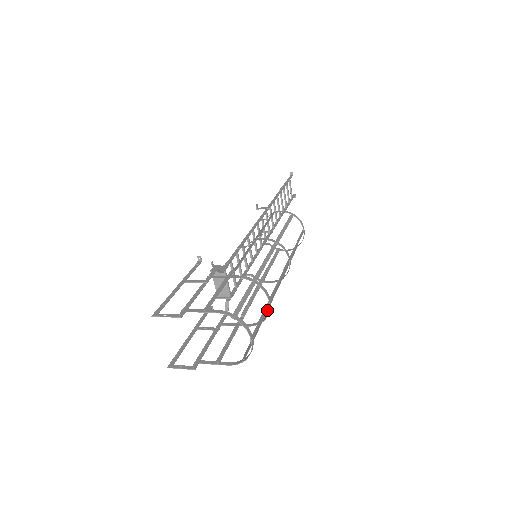
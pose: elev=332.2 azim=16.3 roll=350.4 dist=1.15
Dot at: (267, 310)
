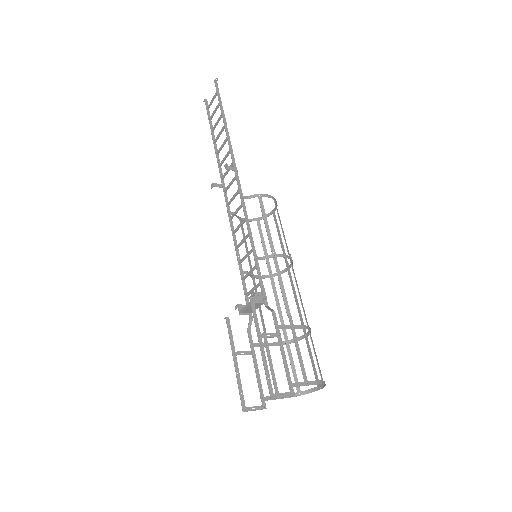
Dot at: occluded
